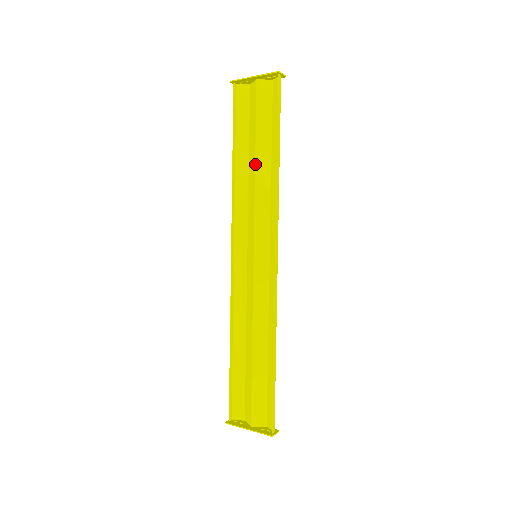
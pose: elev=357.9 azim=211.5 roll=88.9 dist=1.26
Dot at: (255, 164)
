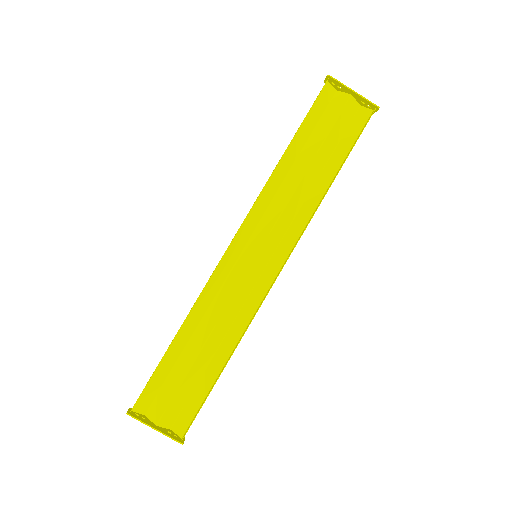
Dot at: (307, 170)
